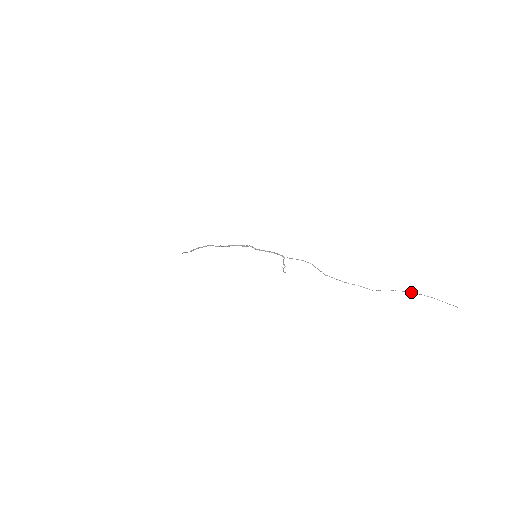
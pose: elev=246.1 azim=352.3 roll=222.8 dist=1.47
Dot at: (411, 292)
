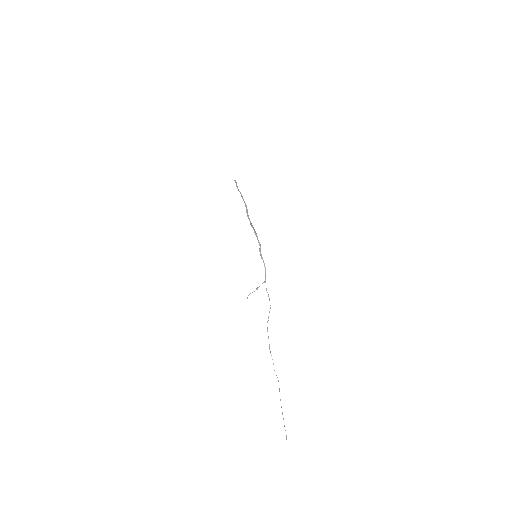
Dot at: occluded
